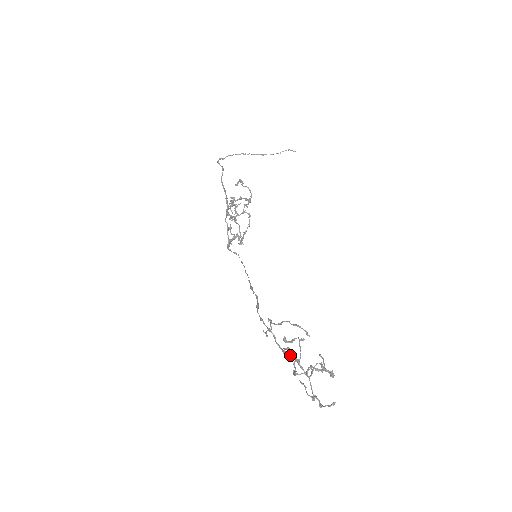
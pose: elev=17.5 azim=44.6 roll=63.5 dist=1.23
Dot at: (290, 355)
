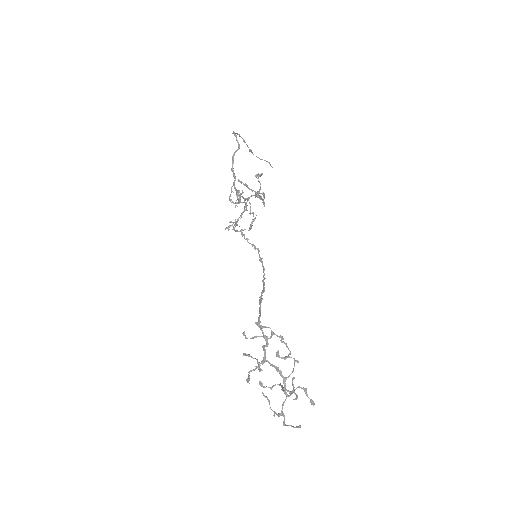
Dot at: (278, 370)
